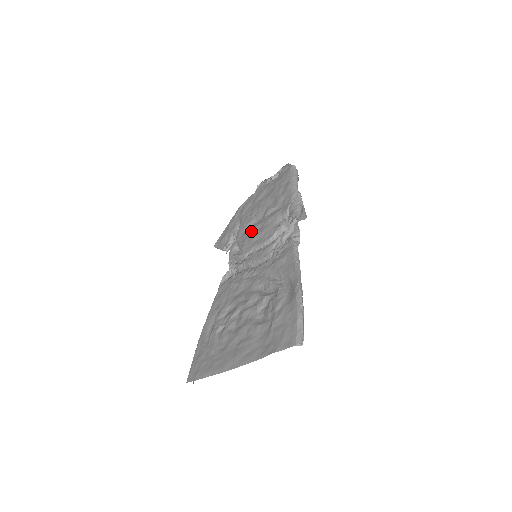
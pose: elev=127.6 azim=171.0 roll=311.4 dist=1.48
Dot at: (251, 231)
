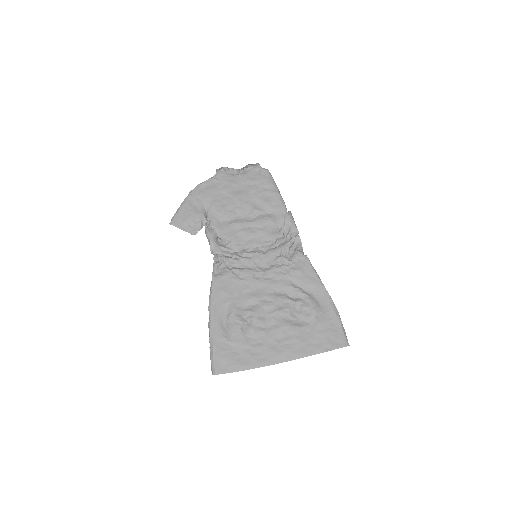
Dot at: (238, 227)
